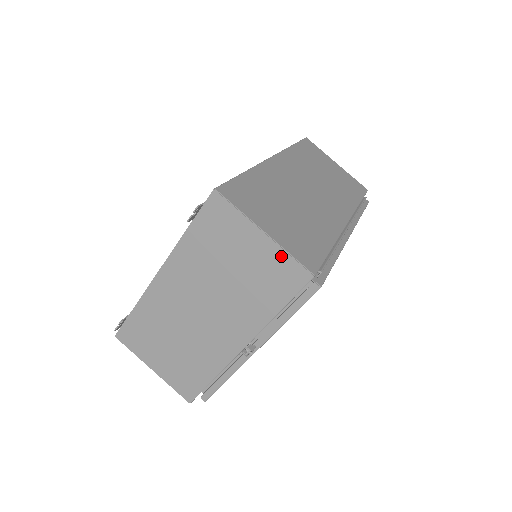
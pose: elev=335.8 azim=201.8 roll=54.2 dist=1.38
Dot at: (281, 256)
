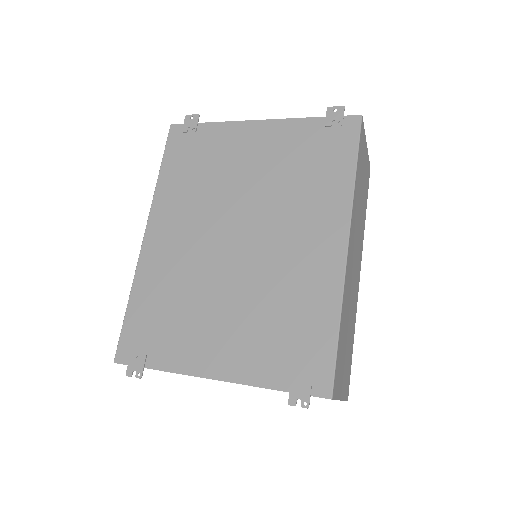
Dot at: occluded
